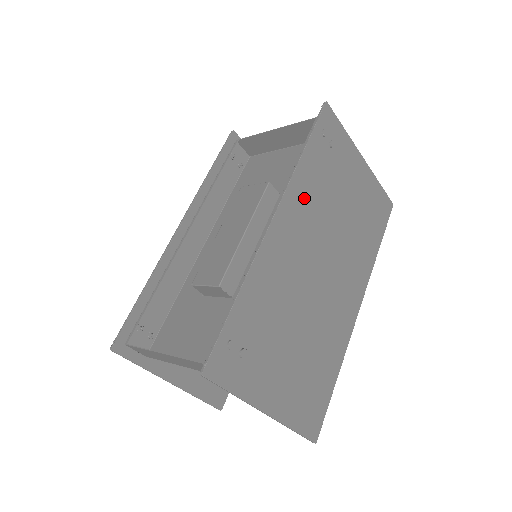
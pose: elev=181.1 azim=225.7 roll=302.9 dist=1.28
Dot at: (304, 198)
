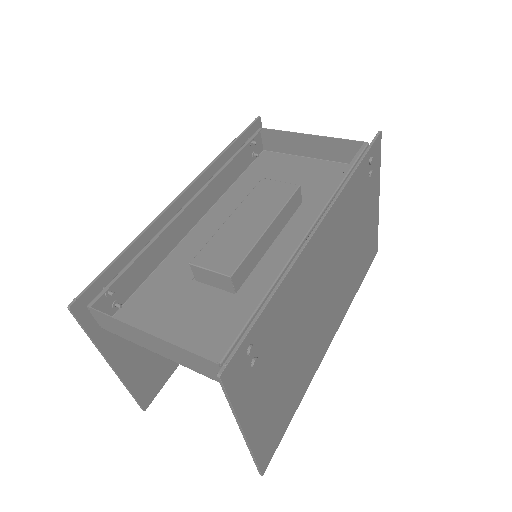
Dot at: (341, 217)
